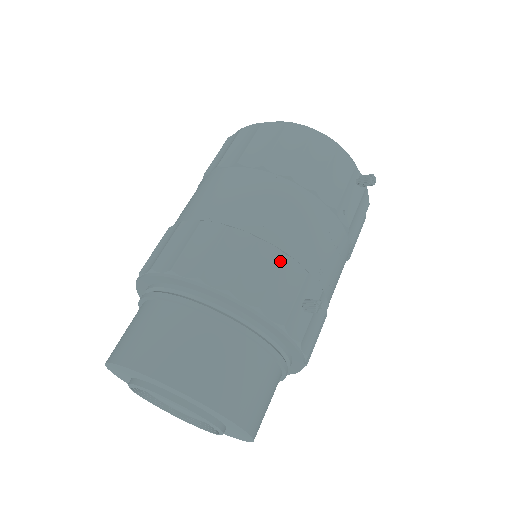
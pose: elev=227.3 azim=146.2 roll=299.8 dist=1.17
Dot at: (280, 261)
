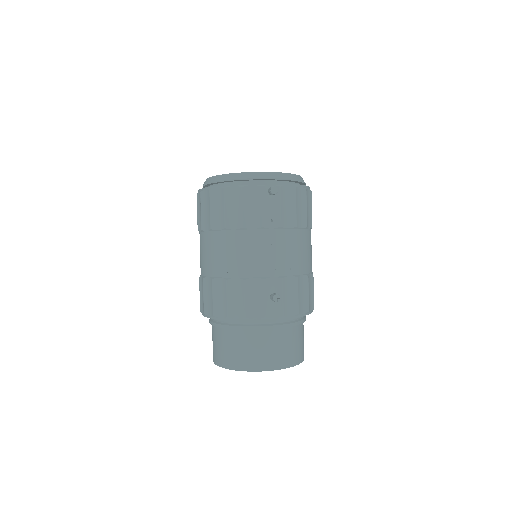
Dot at: (244, 286)
